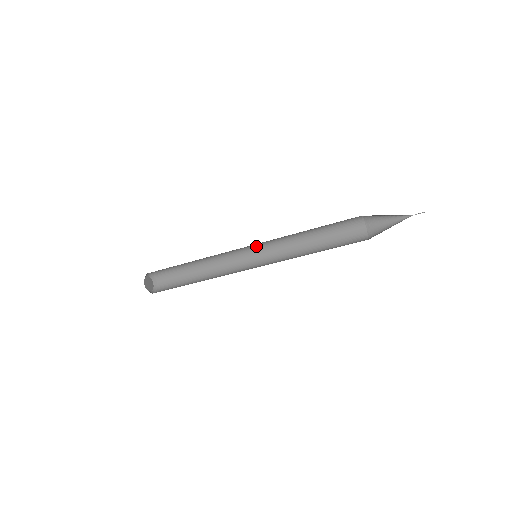
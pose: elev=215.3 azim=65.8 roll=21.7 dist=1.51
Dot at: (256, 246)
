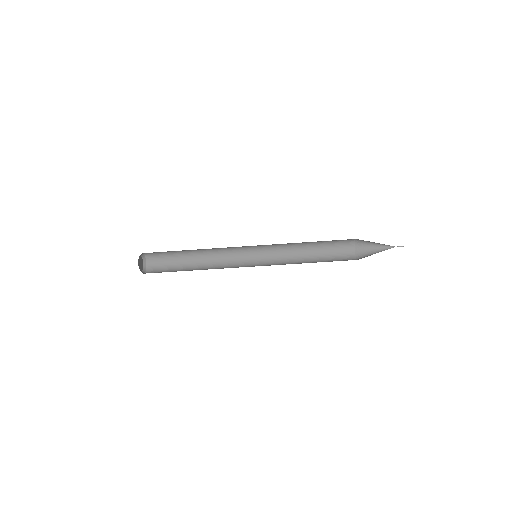
Dot at: (257, 258)
